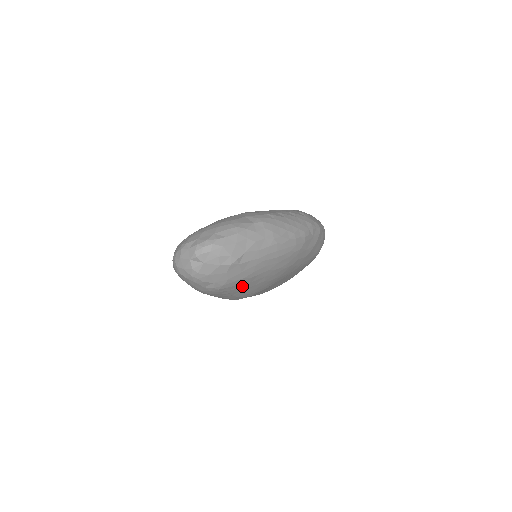
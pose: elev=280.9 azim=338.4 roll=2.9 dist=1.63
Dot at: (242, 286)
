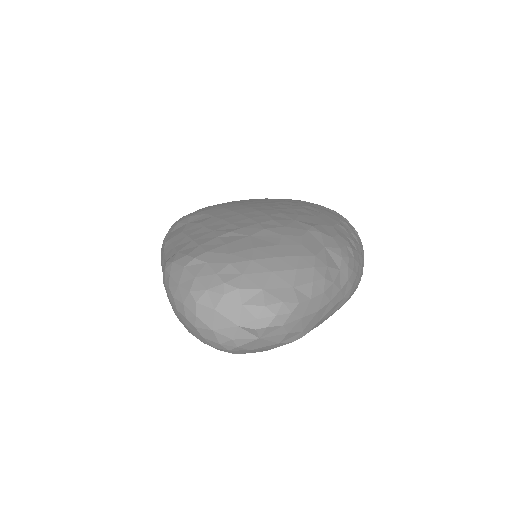
Dot at: occluded
